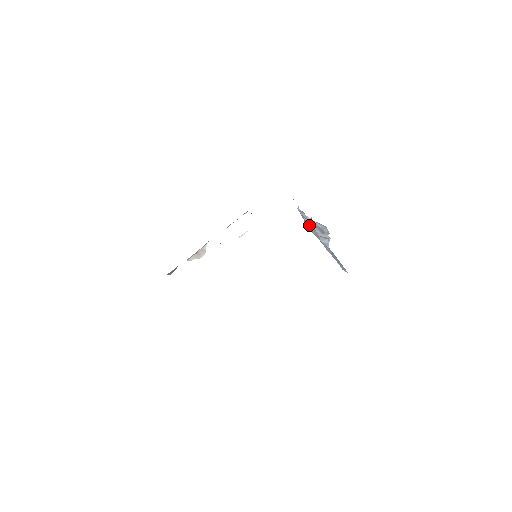
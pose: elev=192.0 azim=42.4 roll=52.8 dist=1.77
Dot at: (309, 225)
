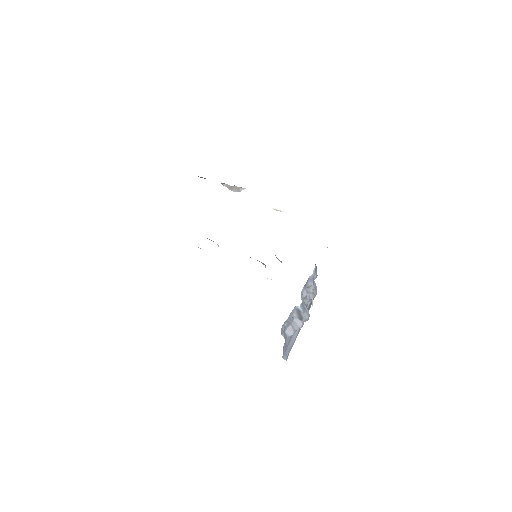
Dot at: (293, 309)
